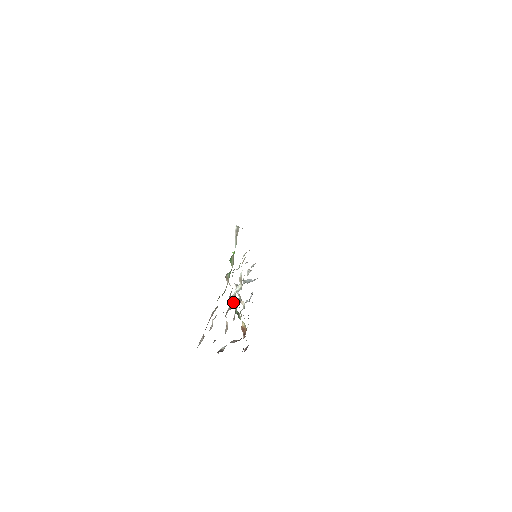
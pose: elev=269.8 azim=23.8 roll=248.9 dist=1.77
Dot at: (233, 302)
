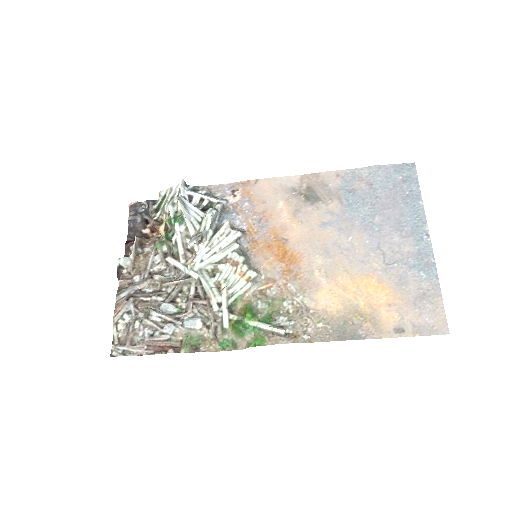
Dot at: (186, 283)
